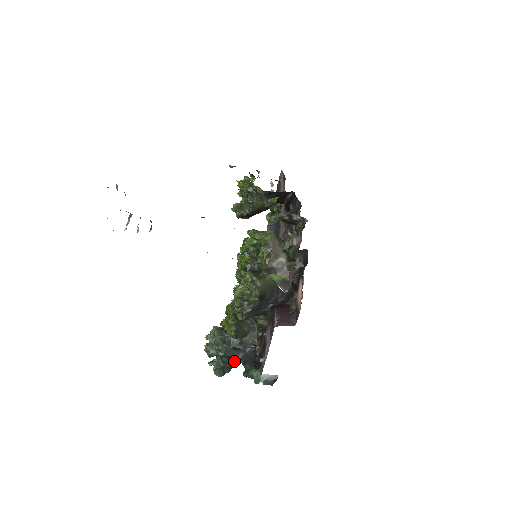
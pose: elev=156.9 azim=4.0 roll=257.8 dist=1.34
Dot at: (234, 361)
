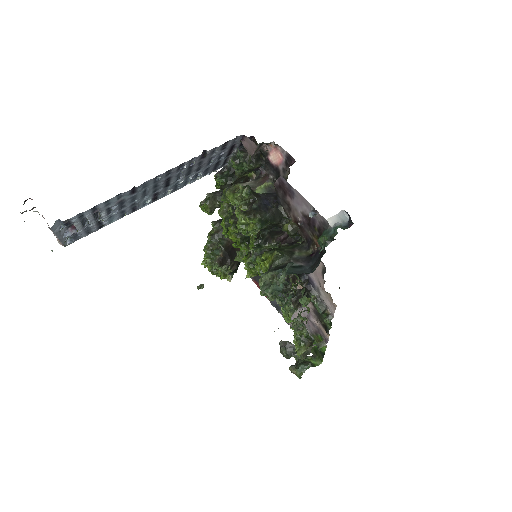
Dot at: (307, 273)
